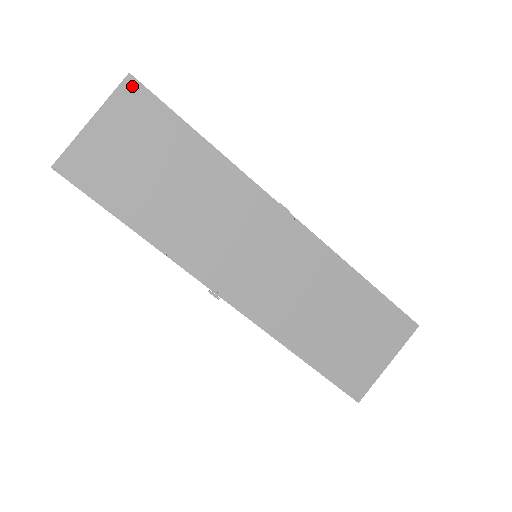
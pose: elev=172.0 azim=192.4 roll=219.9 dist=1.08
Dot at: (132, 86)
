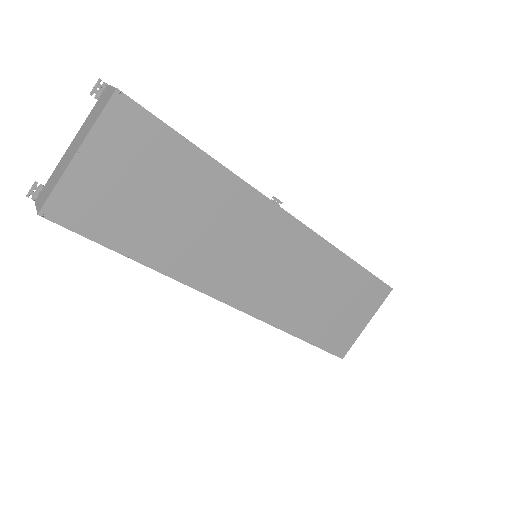
Dot at: (122, 104)
